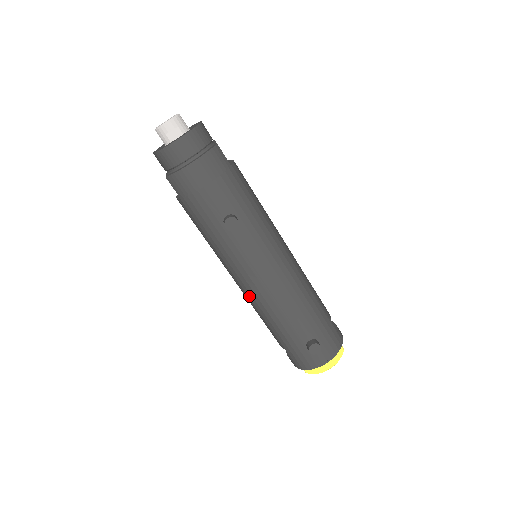
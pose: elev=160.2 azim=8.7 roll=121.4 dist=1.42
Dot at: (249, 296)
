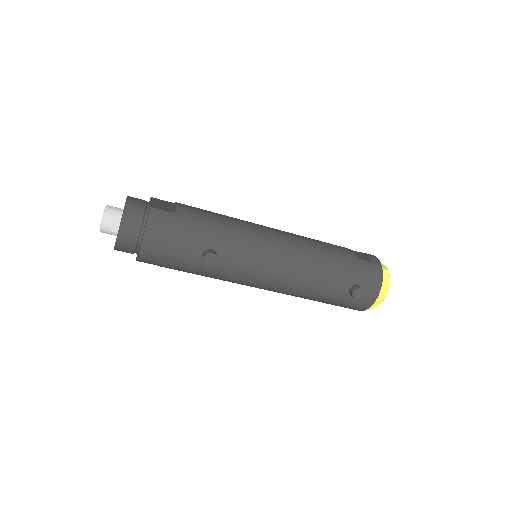
Dot at: (274, 291)
